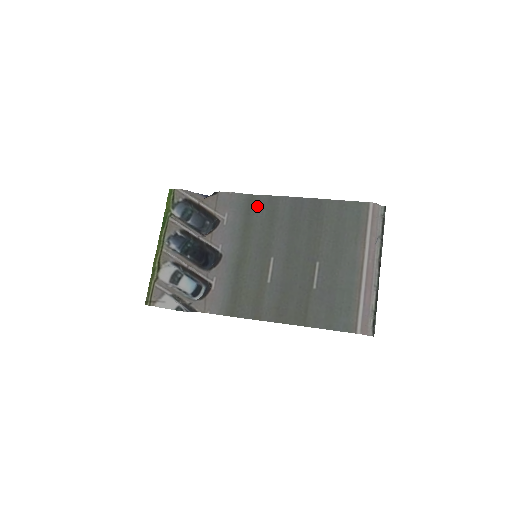
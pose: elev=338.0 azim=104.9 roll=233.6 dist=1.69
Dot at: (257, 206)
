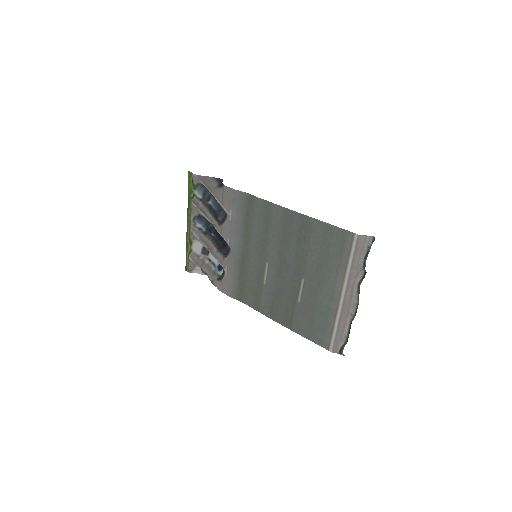
Dot at: (255, 209)
